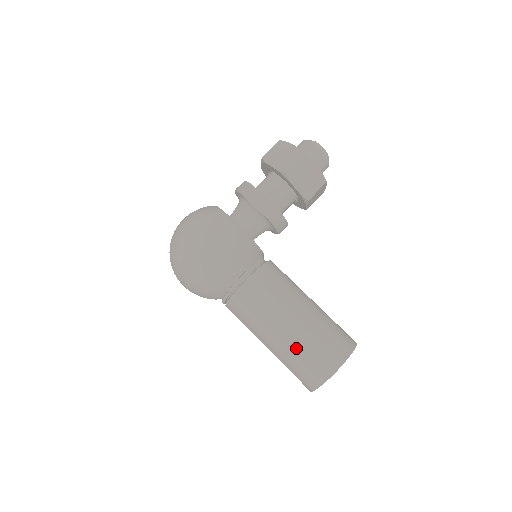
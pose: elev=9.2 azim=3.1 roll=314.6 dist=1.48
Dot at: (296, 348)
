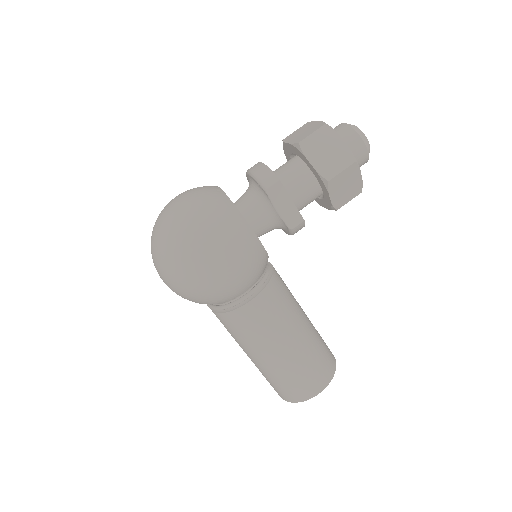
Dot at: (285, 371)
